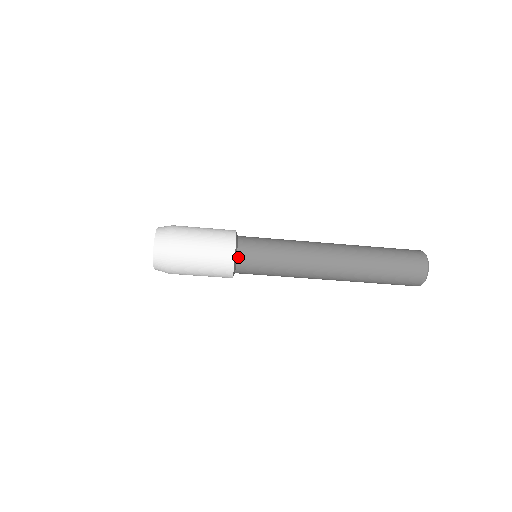
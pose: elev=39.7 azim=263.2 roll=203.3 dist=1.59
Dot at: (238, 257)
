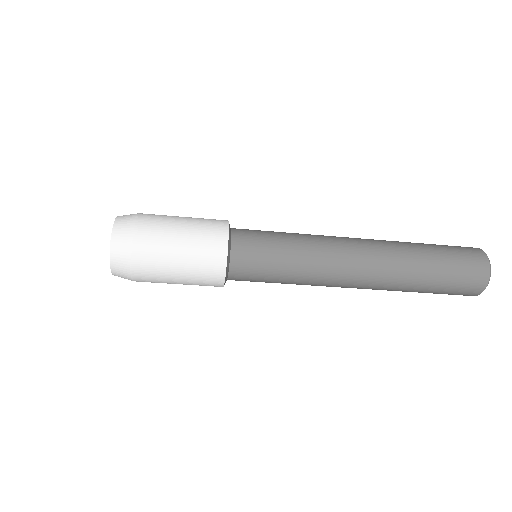
Dot at: (232, 249)
